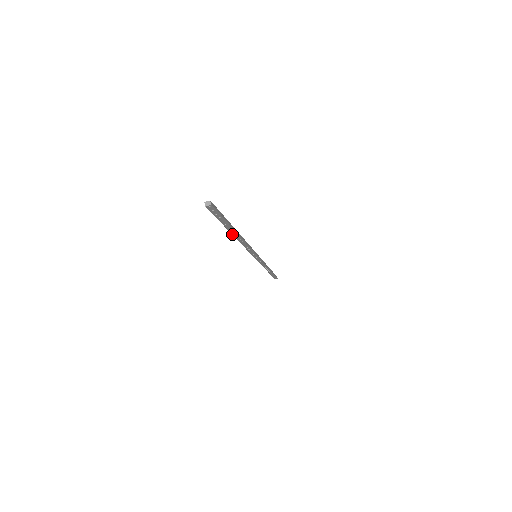
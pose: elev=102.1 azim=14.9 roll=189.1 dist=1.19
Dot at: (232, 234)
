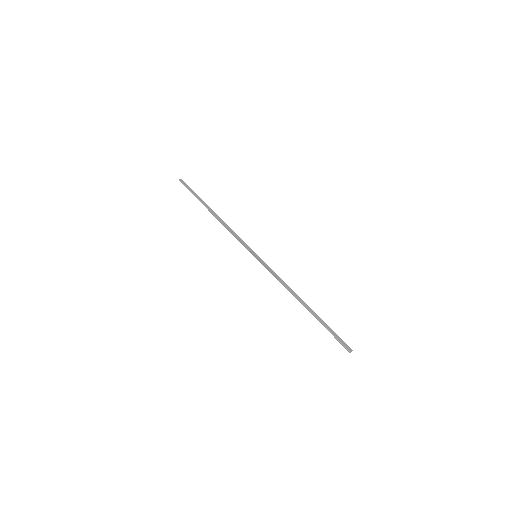
Dot at: occluded
